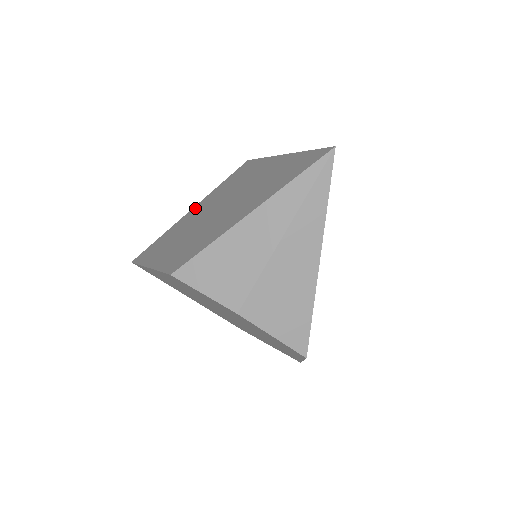
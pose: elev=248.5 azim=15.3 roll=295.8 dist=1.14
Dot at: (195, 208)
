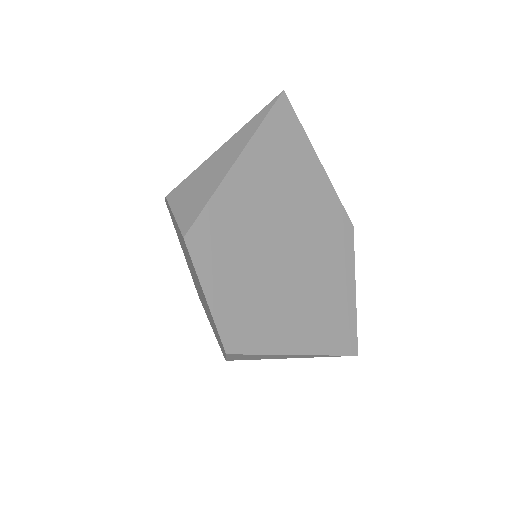
Dot at: occluded
